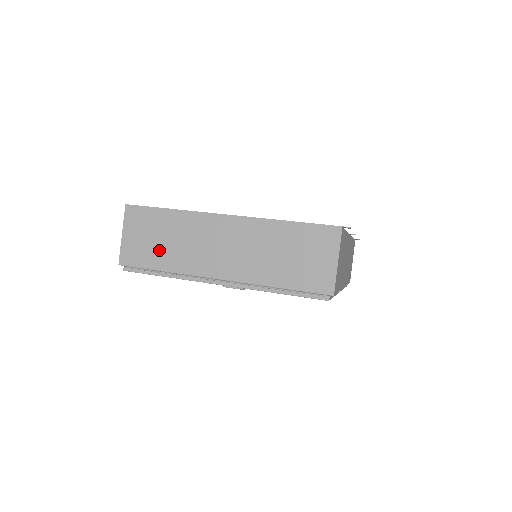
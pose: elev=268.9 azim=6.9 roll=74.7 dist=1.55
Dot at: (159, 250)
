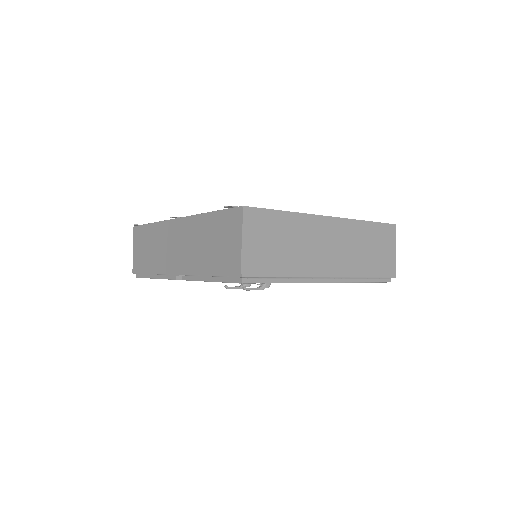
Dot at: (280, 255)
